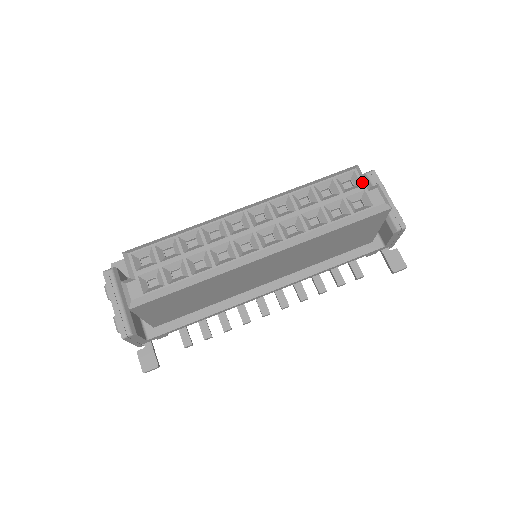
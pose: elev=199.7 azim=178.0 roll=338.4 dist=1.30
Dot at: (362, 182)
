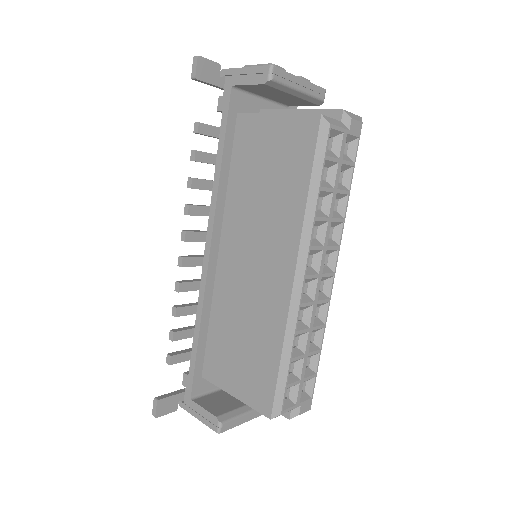
Dot at: (342, 130)
